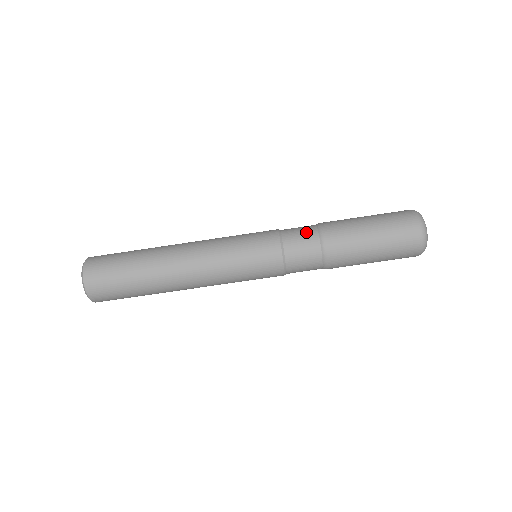
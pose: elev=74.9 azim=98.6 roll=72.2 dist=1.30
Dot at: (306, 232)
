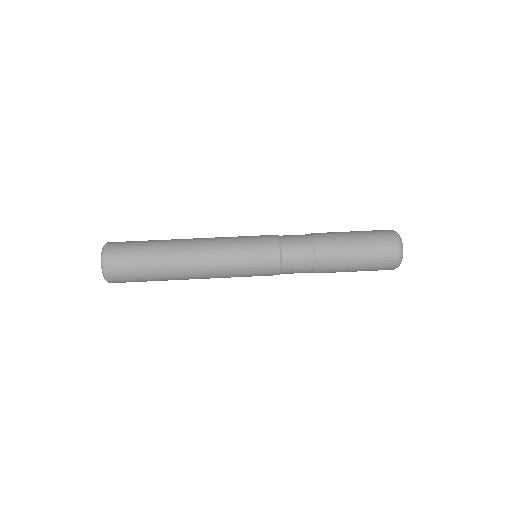
Dot at: occluded
